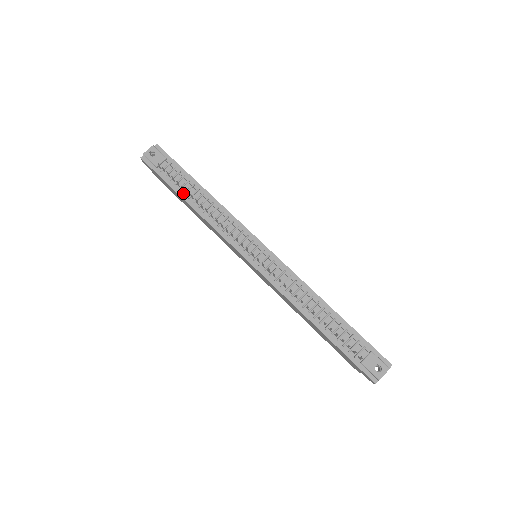
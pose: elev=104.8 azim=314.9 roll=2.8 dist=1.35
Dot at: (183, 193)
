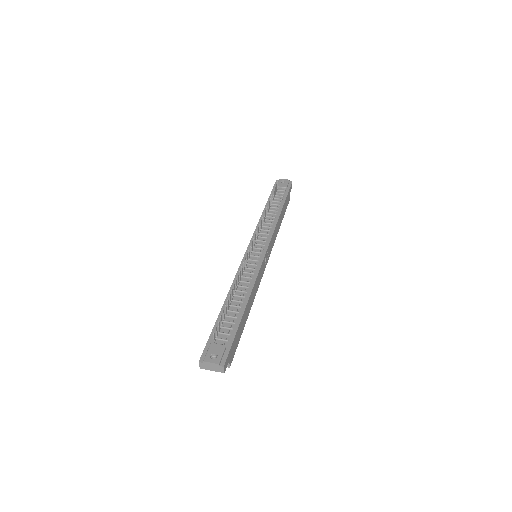
Dot at: occluded
